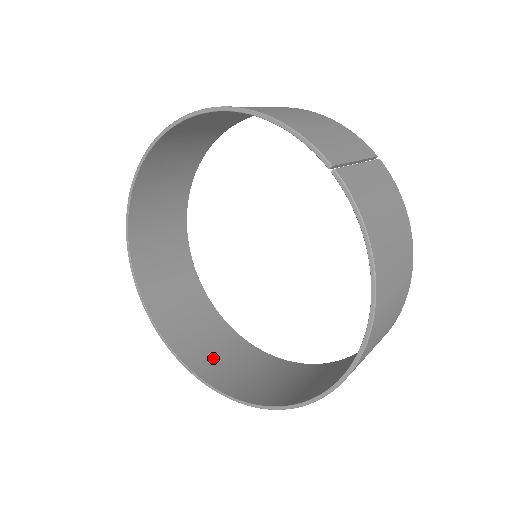
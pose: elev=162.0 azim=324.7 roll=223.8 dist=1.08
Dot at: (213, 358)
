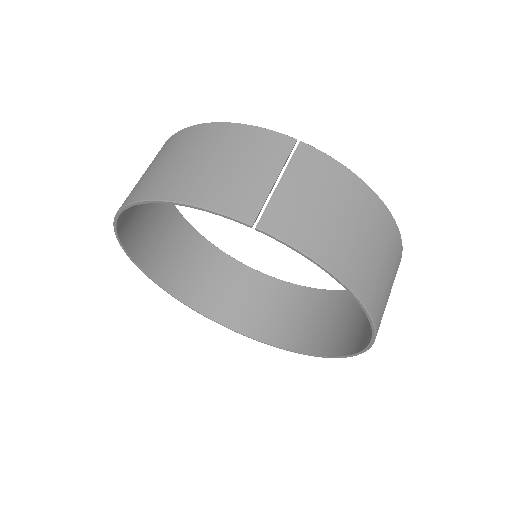
Dot at: (280, 321)
